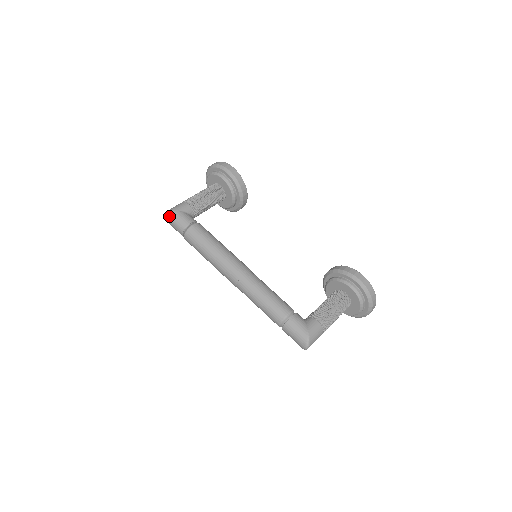
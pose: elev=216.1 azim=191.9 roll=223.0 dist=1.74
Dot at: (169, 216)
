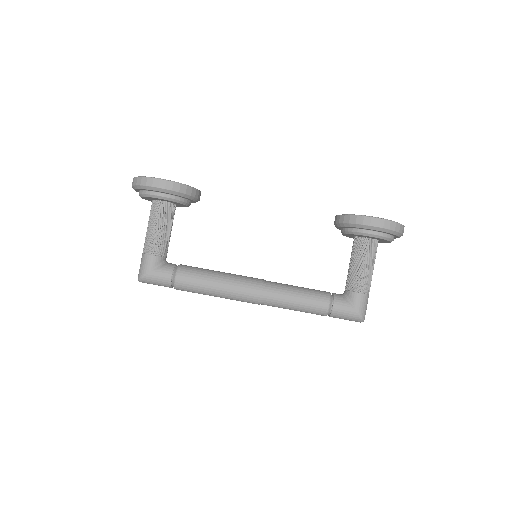
Dot at: (145, 282)
